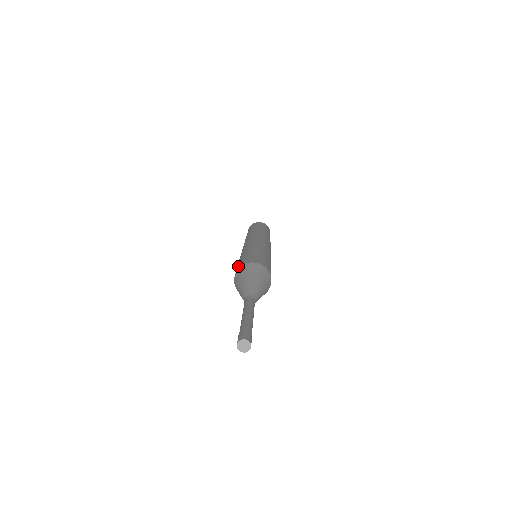
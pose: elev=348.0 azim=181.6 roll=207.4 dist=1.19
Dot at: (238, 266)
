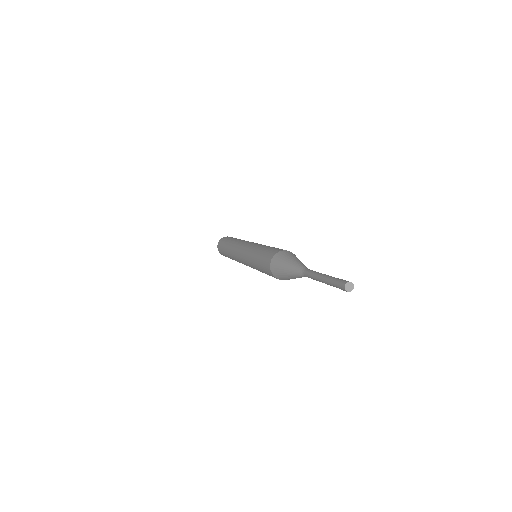
Dot at: (266, 260)
